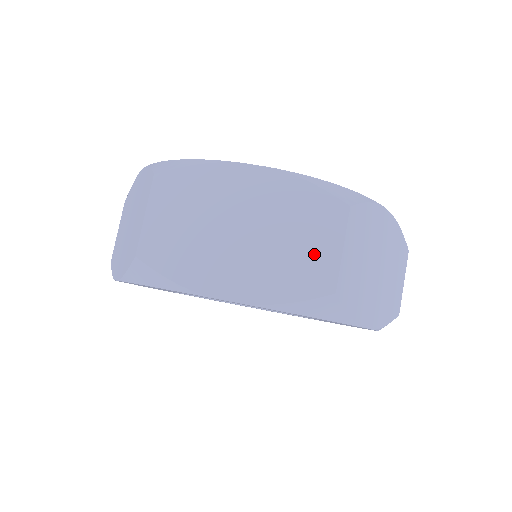
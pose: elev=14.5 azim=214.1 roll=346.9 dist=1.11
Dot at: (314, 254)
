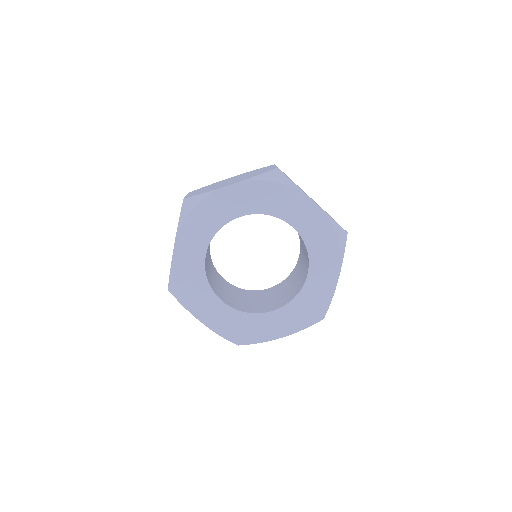
Dot at: occluded
